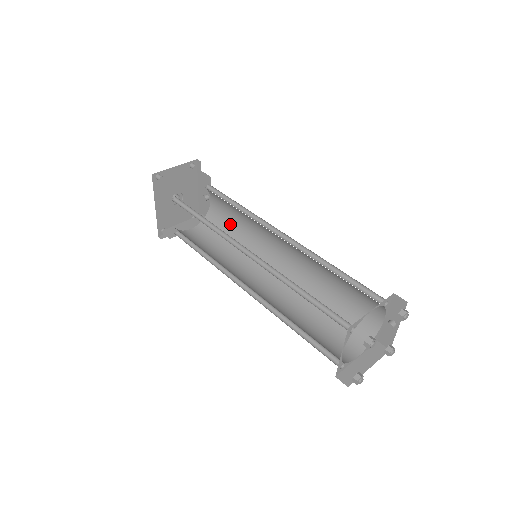
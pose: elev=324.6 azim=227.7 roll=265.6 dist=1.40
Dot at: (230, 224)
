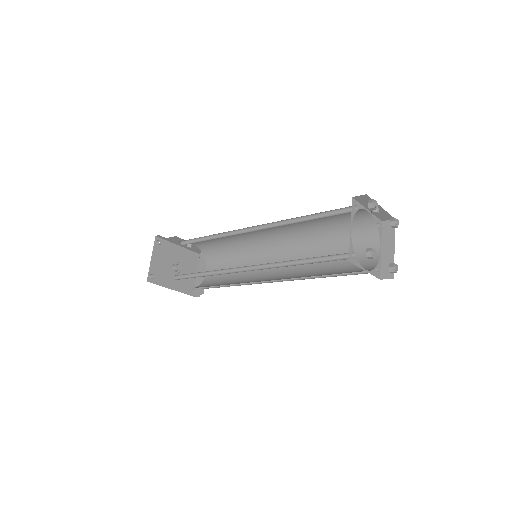
Dot at: (221, 246)
